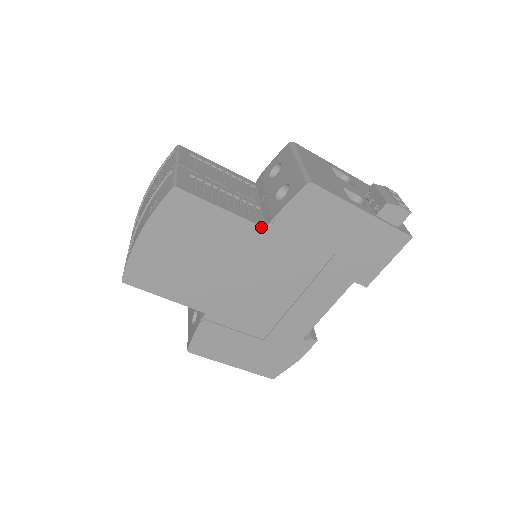
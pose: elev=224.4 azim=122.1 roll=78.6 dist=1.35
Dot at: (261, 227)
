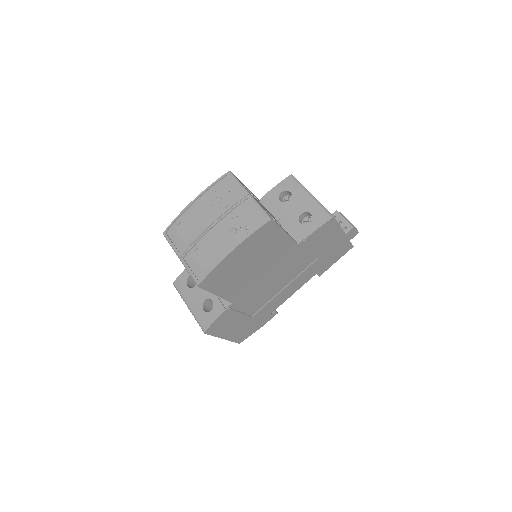
Dot at: (296, 243)
